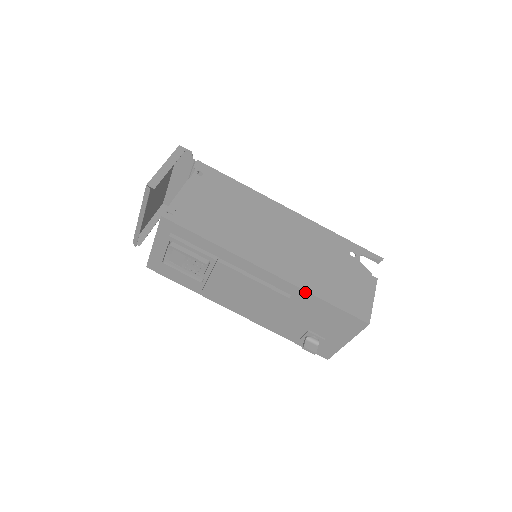
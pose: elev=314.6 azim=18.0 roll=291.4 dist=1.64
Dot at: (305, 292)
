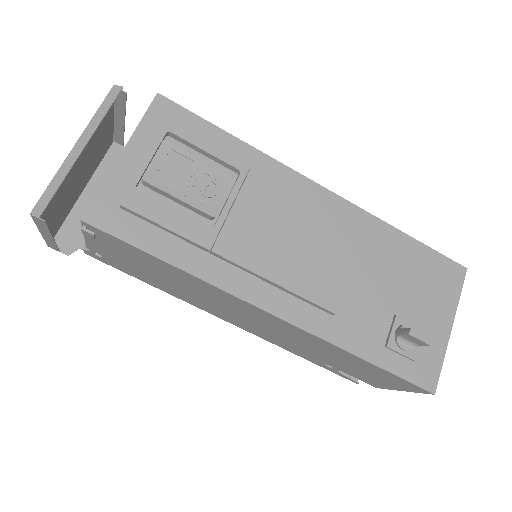
Dot at: (379, 222)
